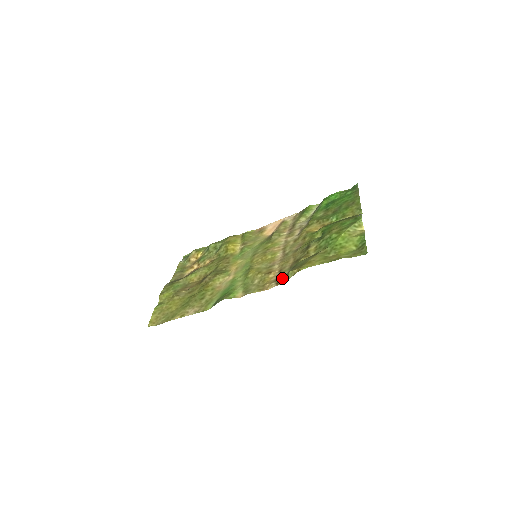
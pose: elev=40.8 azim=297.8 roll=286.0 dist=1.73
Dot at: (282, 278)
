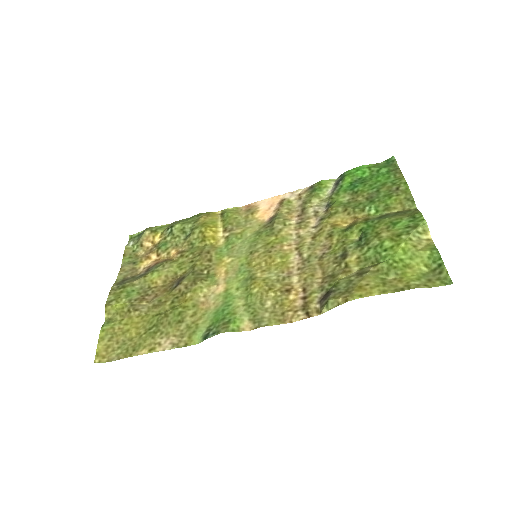
Dot at: (314, 306)
